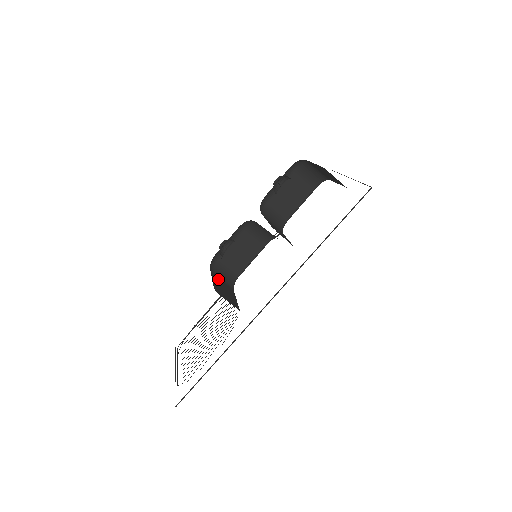
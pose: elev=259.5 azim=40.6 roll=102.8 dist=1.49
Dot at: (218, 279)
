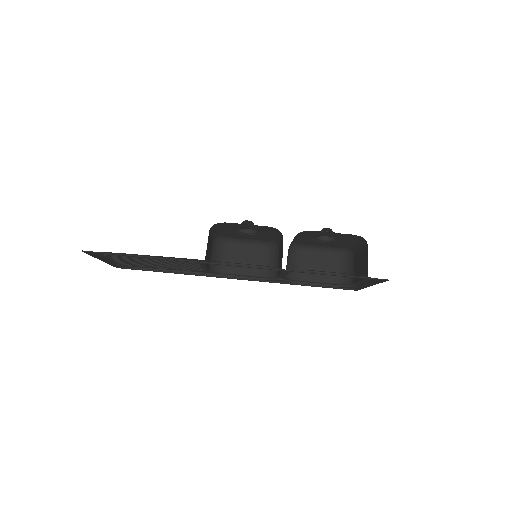
Dot at: (211, 248)
